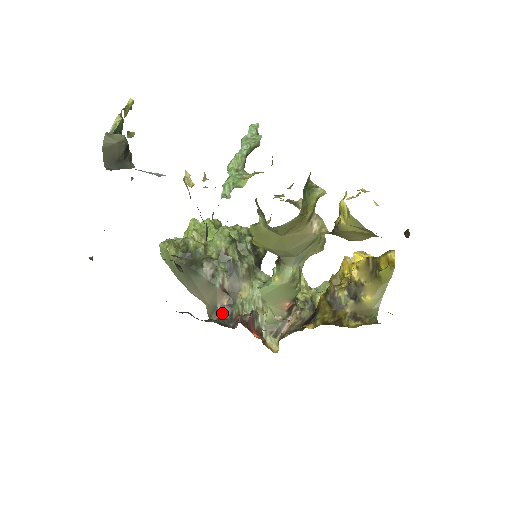
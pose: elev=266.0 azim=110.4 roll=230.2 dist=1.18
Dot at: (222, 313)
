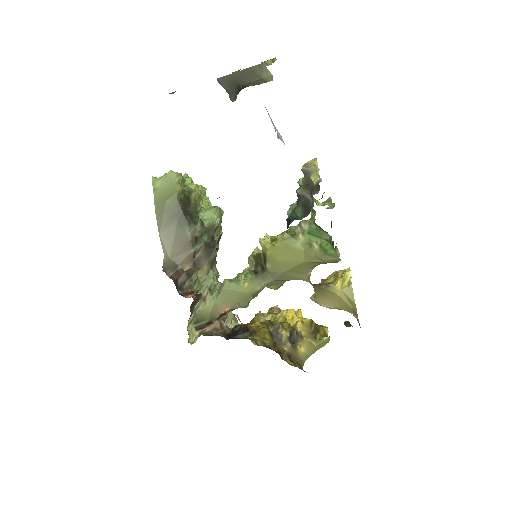
Dot at: (177, 275)
